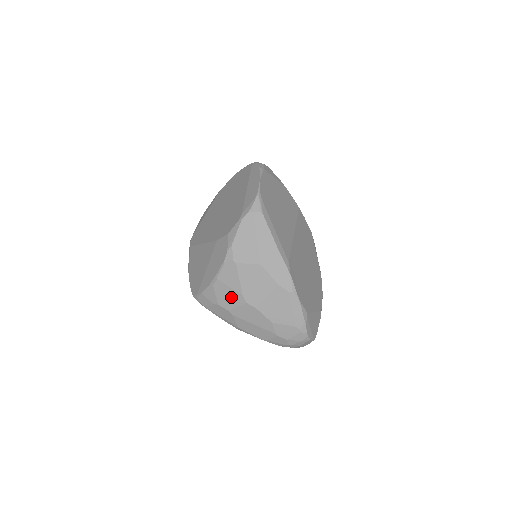
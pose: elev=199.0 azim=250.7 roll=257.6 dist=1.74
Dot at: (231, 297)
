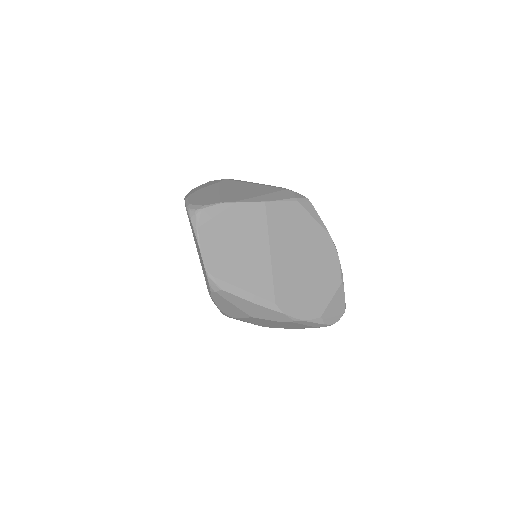
Dot at: occluded
